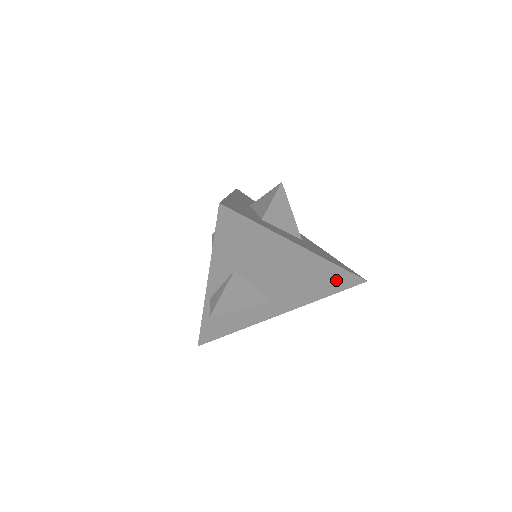
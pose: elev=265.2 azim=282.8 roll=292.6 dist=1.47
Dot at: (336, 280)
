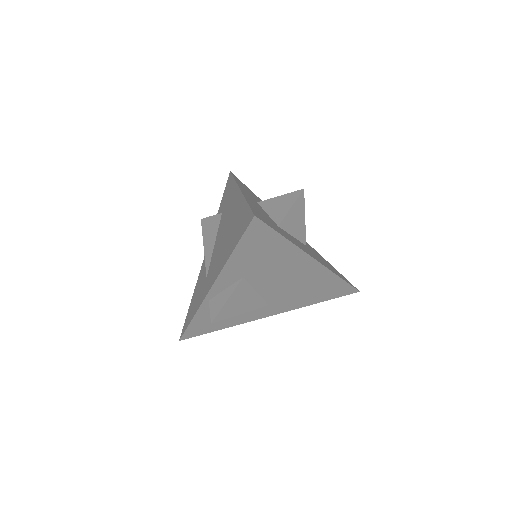
Dot at: (333, 289)
